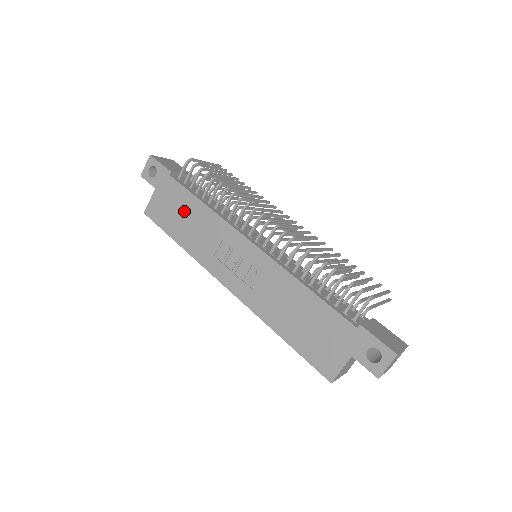
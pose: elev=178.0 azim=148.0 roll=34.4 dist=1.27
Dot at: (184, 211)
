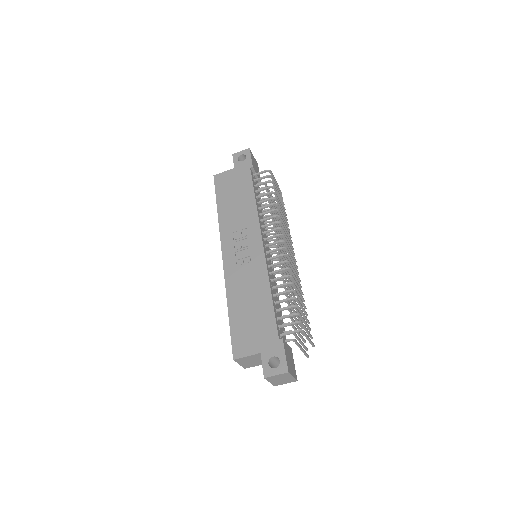
Dot at: (239, 194)
